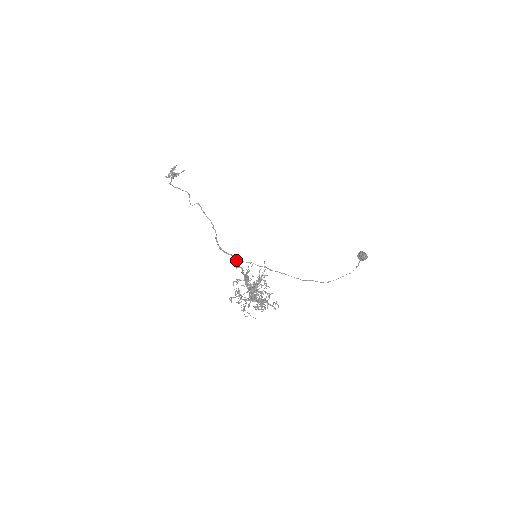
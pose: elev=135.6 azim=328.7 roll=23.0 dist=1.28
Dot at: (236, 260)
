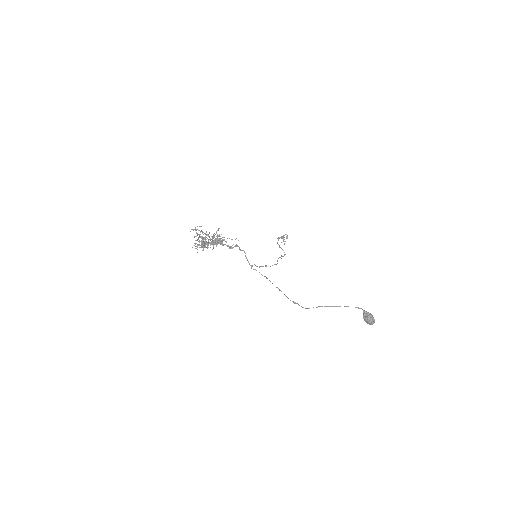
Dot at: (252, 265)
